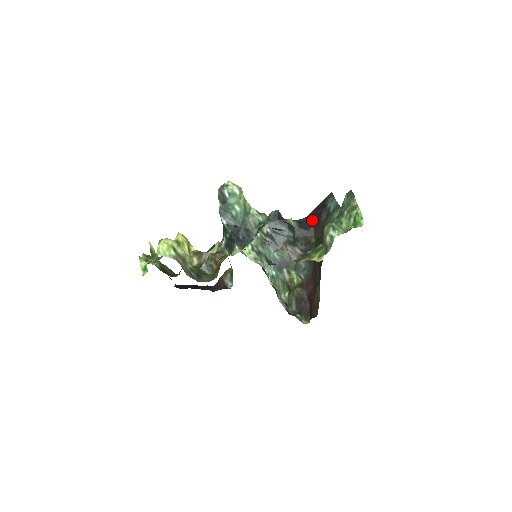
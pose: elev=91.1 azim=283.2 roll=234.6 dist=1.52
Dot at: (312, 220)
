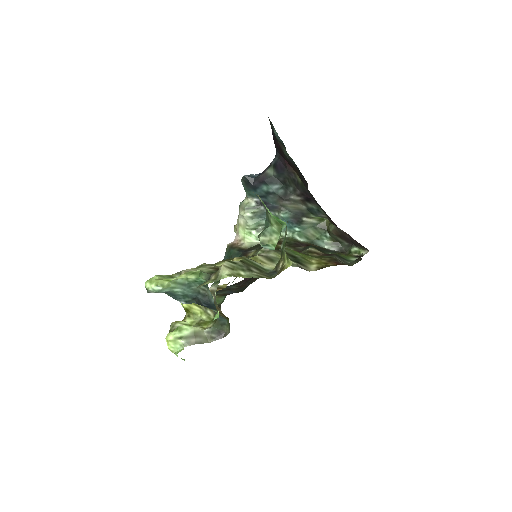
Dot at: (281, 156)
